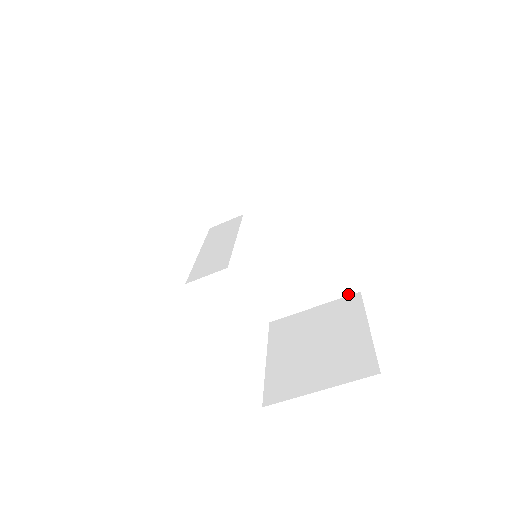
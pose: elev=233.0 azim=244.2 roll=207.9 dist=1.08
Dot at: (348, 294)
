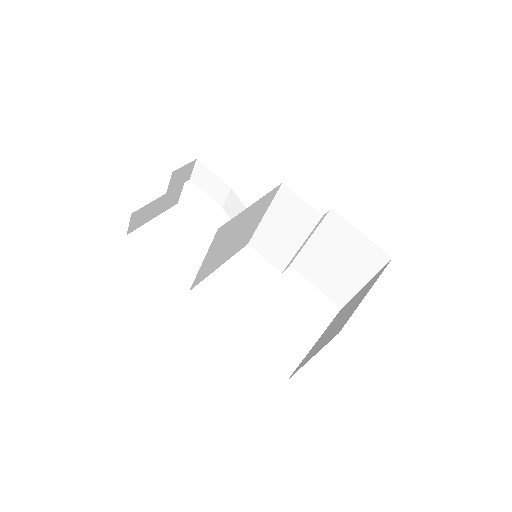
Dot at: (384, 264)
